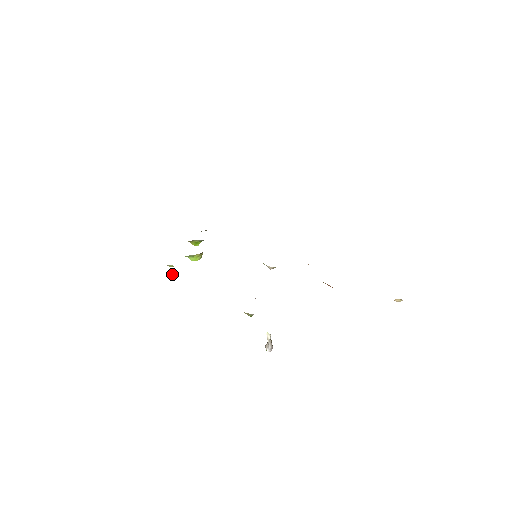
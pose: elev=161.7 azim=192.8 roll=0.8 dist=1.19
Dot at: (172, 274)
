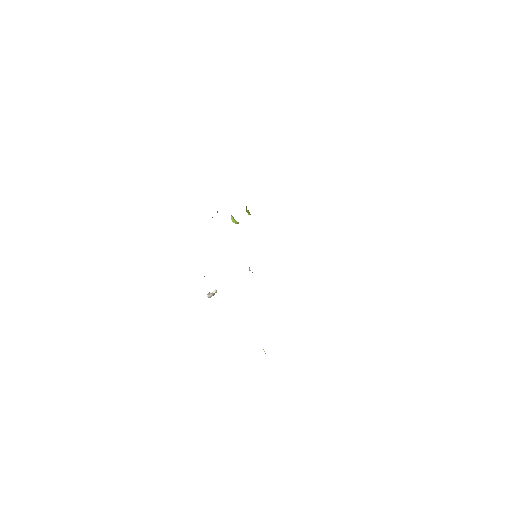
Dot at: occluded
